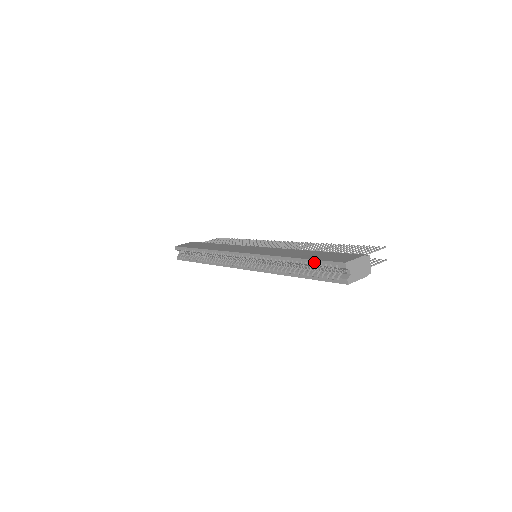
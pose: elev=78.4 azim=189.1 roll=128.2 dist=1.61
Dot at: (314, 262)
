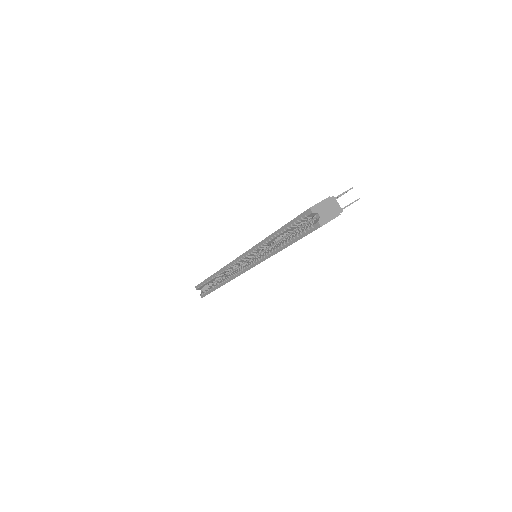
Dot at: (289, 225)
